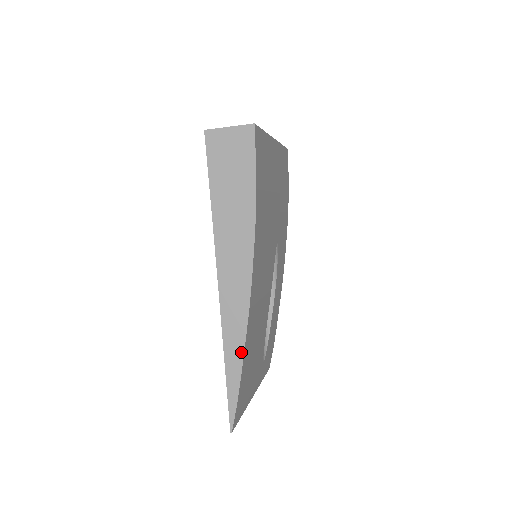
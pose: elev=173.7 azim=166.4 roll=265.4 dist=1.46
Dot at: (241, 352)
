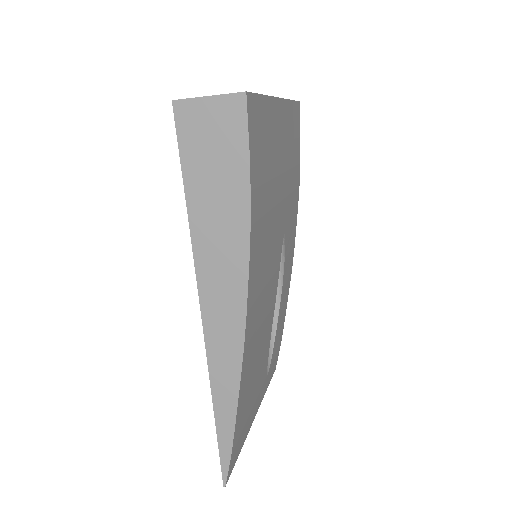
Dot at: (234, 400)
